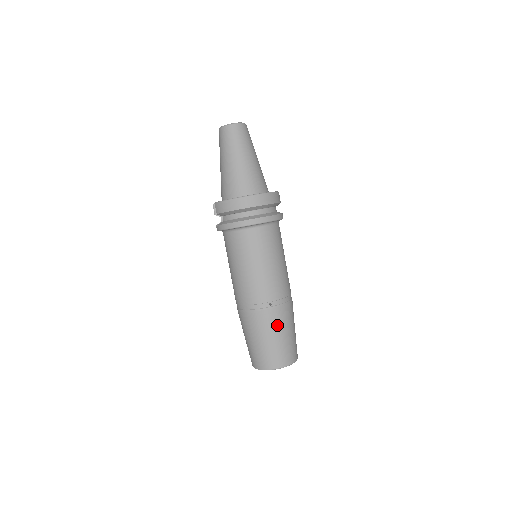
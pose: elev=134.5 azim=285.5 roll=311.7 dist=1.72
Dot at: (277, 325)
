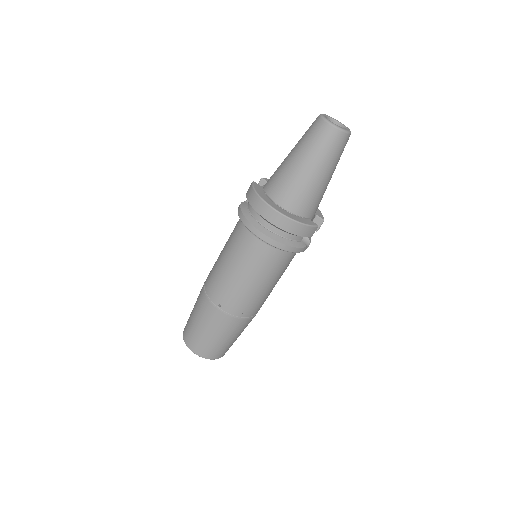
Dot at: (213, 324)
